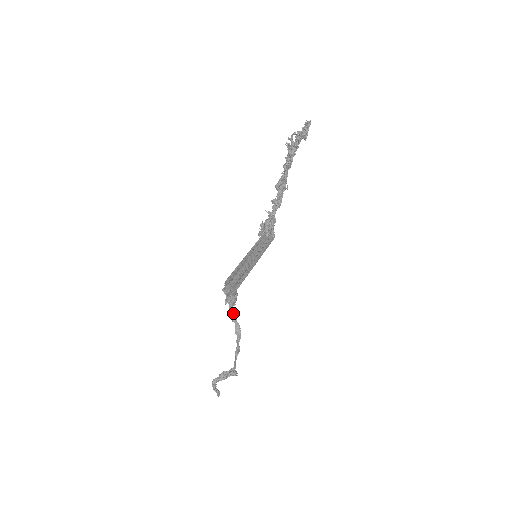
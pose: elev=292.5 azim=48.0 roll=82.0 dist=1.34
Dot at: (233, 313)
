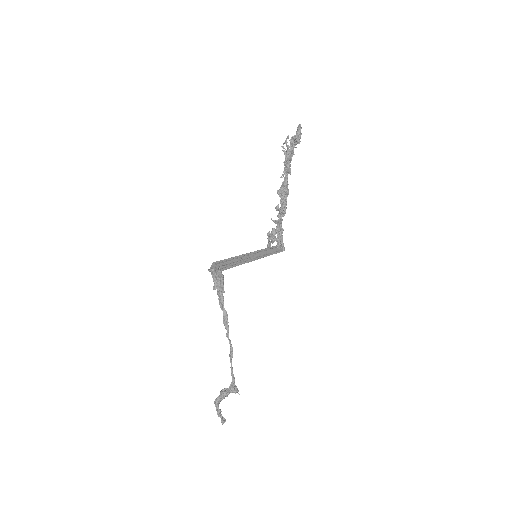
Dot at: (220, 299)
